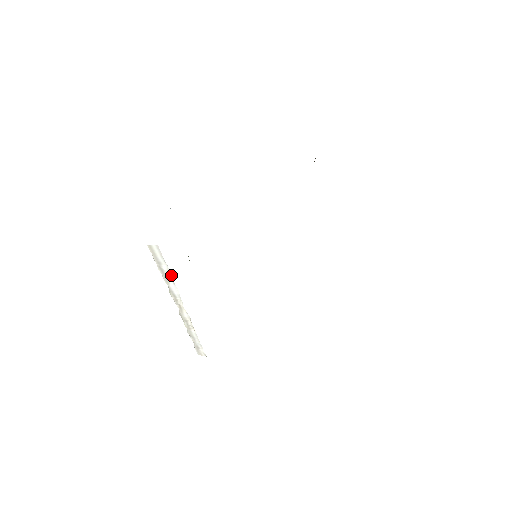
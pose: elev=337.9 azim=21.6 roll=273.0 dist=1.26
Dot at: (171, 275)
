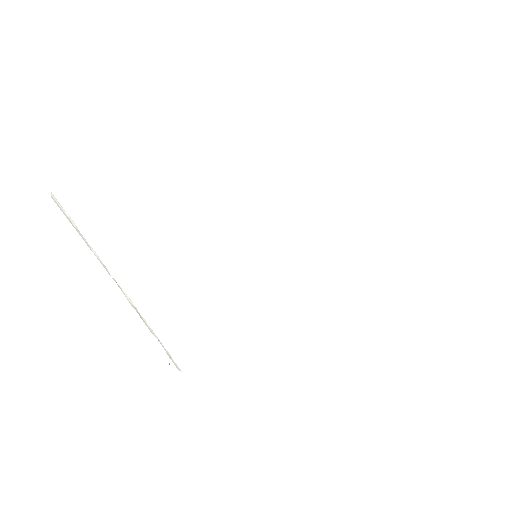
Dot at: (80, 233)
